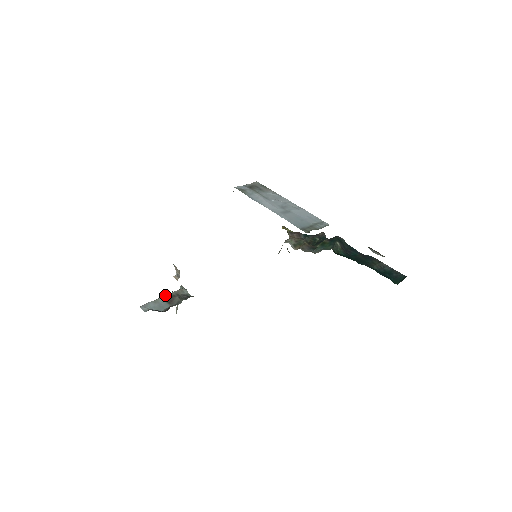
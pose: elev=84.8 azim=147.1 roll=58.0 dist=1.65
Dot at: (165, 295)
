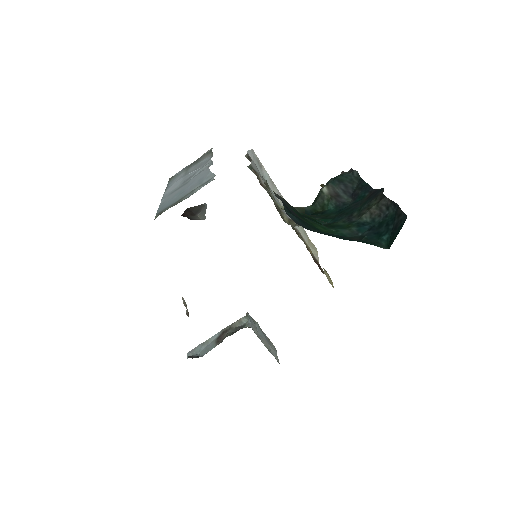
Dot at: (218, 332)
